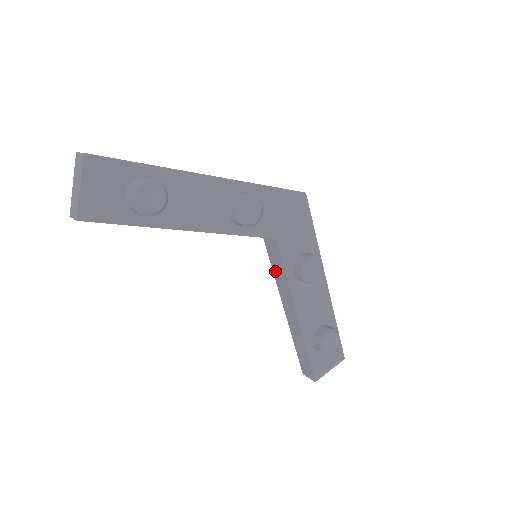
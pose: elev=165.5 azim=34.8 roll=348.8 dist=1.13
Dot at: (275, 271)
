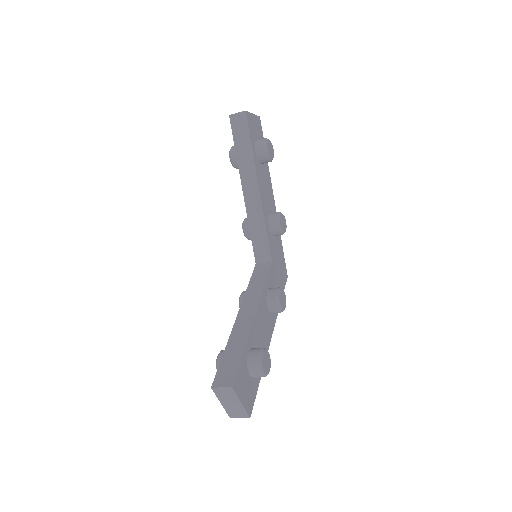
Dot at: (251, 285)
